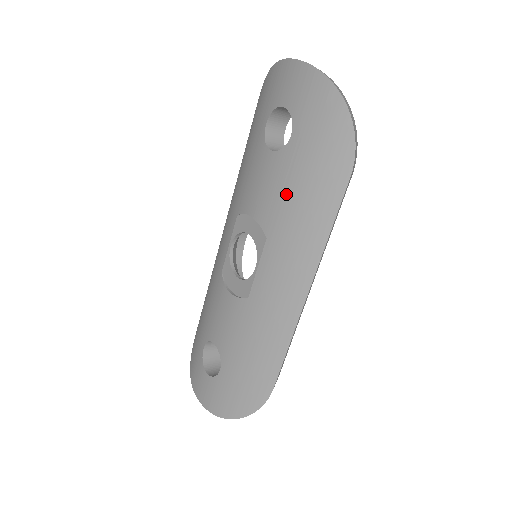
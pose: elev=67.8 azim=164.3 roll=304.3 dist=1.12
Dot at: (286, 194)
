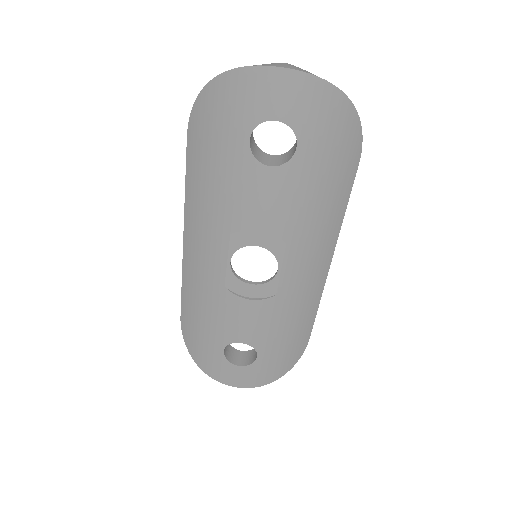
Dot at: (302, 201)
